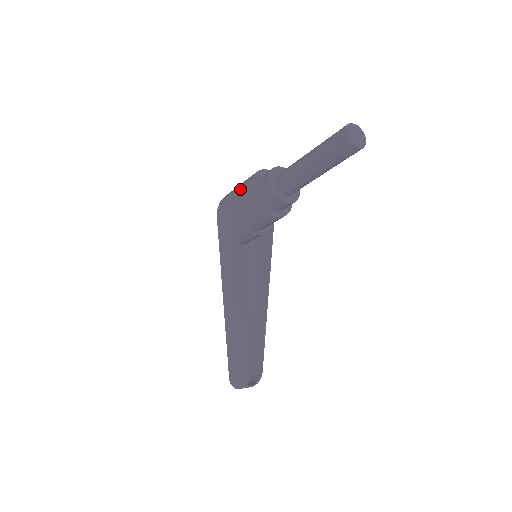
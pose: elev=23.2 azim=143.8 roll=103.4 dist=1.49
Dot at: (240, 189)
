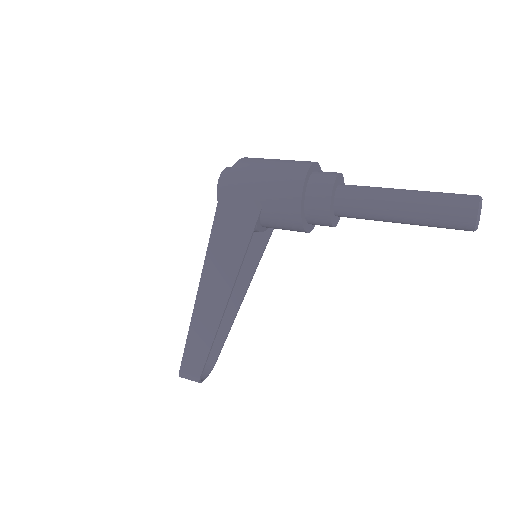
Dot at: (277, 185)
